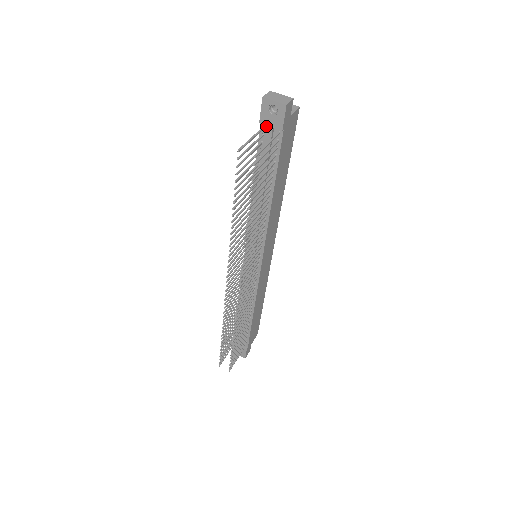
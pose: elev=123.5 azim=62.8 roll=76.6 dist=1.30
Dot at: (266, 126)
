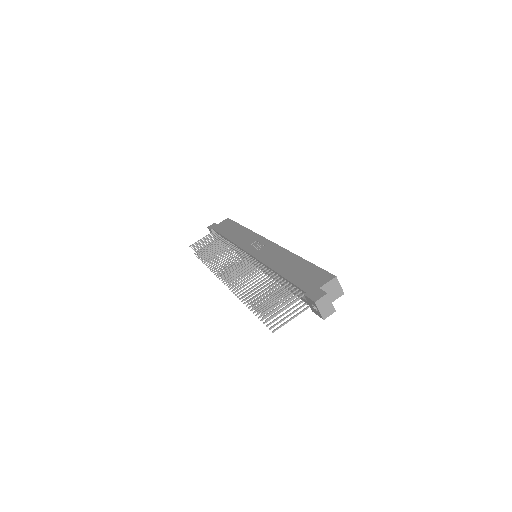
Dot at: occluded
